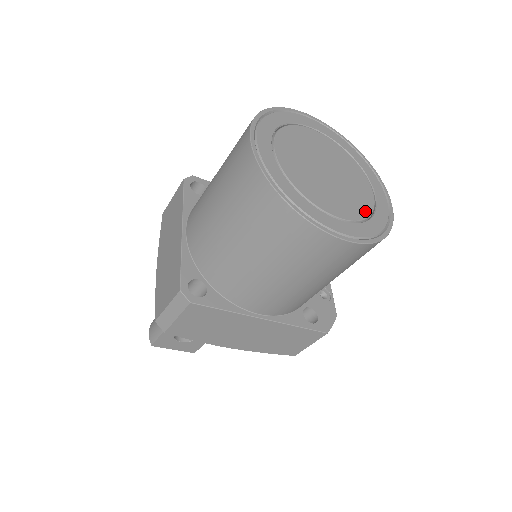
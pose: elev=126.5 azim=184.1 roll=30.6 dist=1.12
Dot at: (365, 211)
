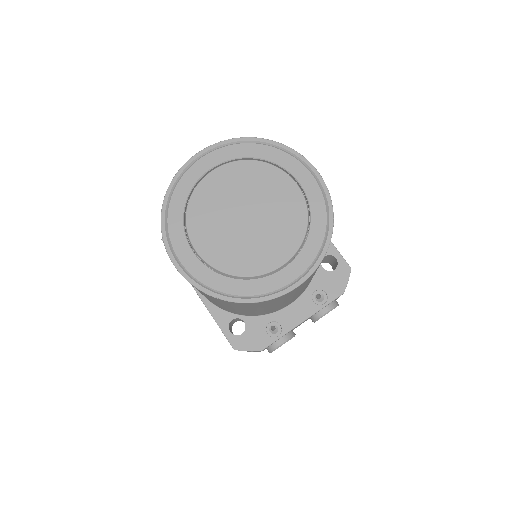
Dot at: (238, 270)
